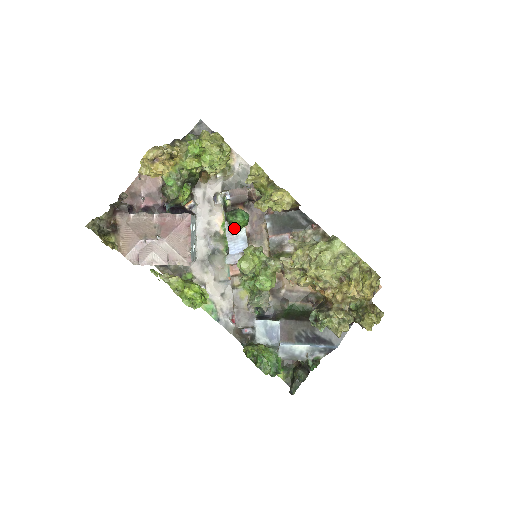
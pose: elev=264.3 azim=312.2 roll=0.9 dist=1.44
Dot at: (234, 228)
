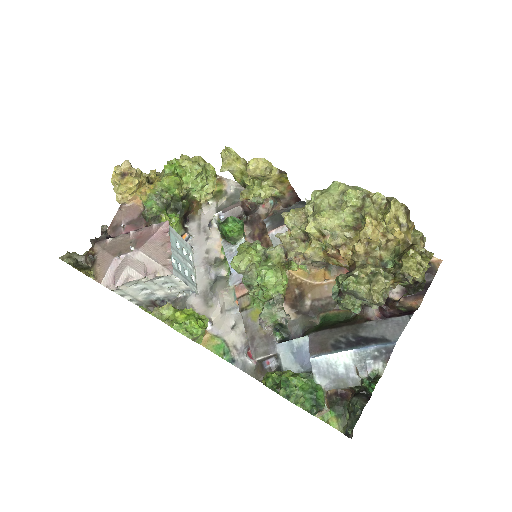
Dot at: (231, 242)
